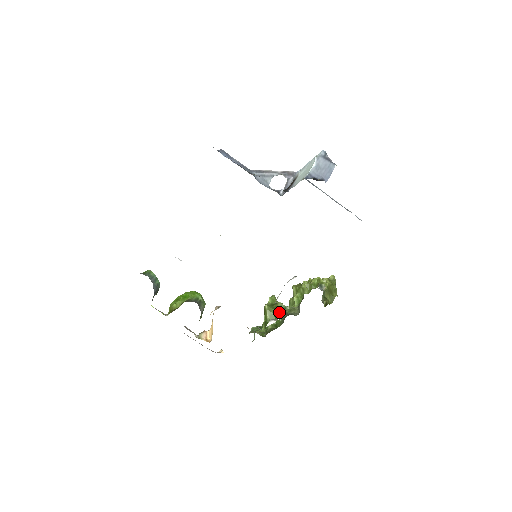
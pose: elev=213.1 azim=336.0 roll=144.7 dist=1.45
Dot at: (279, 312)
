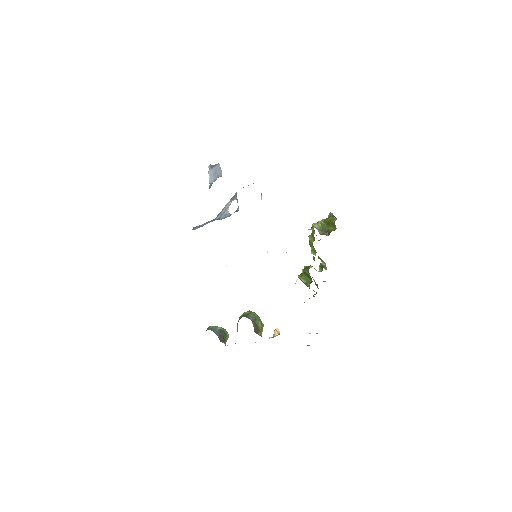
Dot at: (304, 271)
